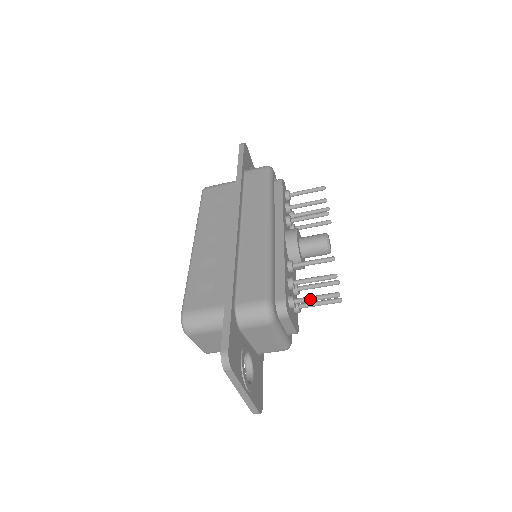
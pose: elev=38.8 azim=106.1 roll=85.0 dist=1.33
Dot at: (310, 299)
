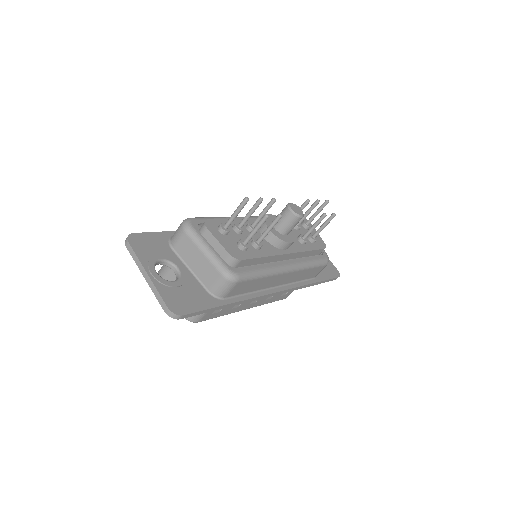
Dot at: (231, 216)
